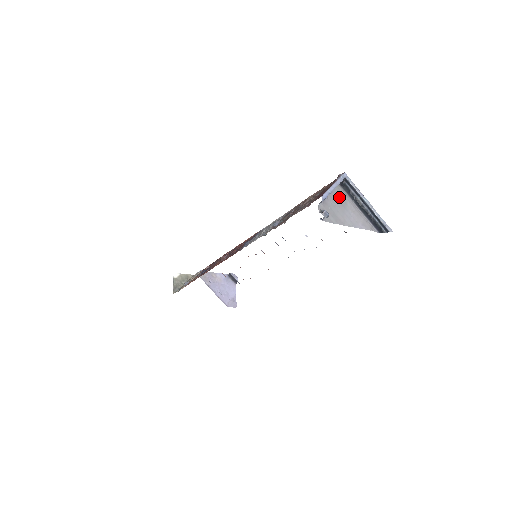
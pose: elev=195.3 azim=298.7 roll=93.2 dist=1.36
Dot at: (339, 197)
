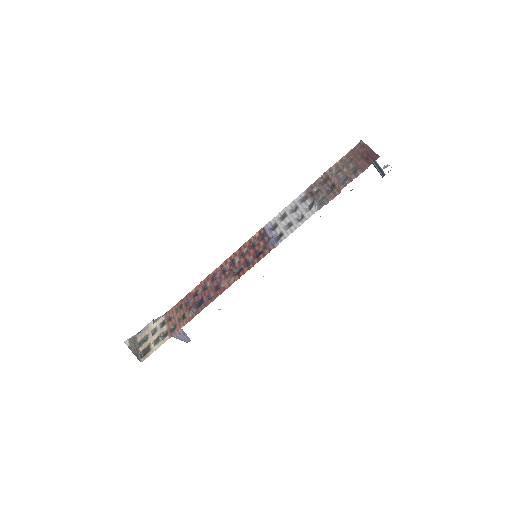
Dot at: occluded
